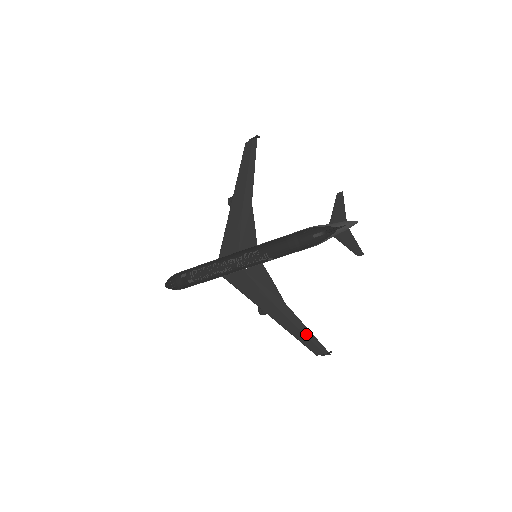
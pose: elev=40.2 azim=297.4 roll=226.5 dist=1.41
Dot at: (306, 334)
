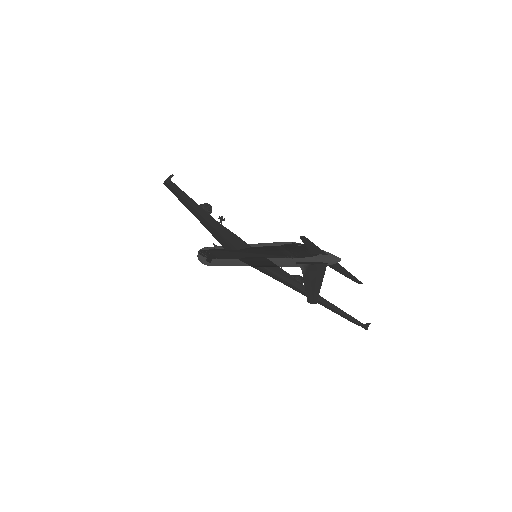
Dot at: (339, 312)
